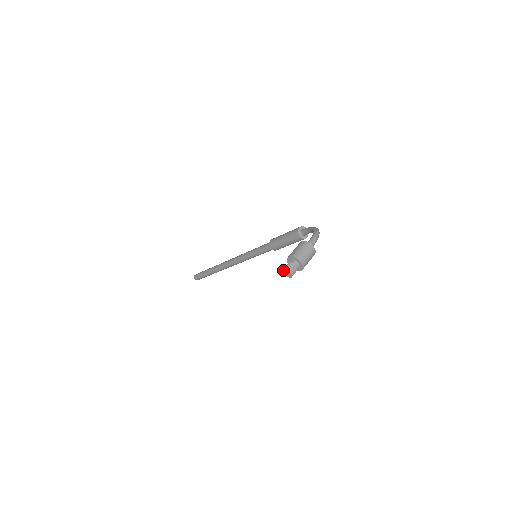
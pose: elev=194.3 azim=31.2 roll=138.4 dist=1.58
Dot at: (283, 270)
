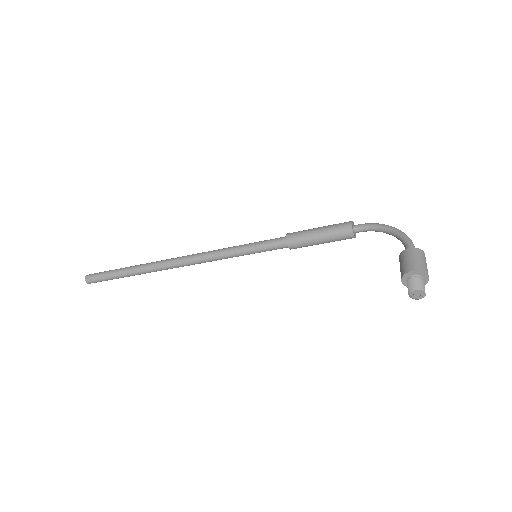
Dot at: (414, 290)
